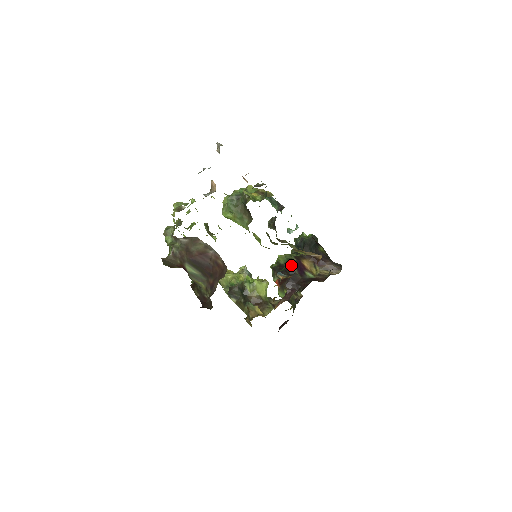
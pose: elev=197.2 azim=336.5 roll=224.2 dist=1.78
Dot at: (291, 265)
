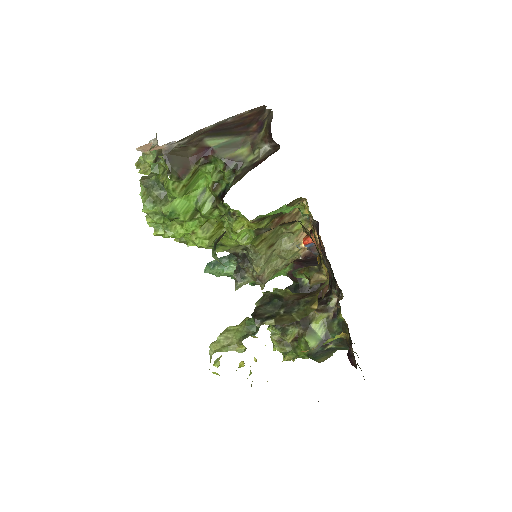
Dot at: occluded
